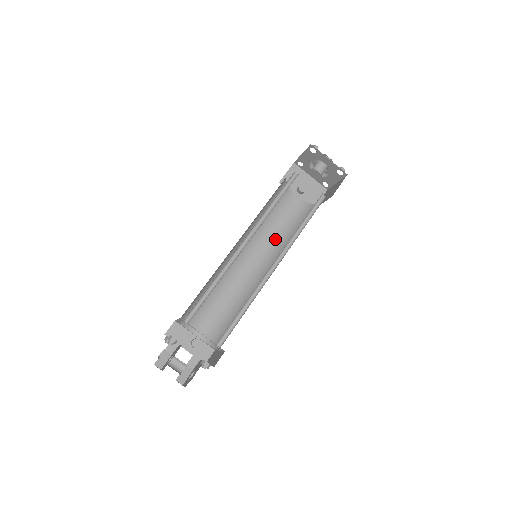
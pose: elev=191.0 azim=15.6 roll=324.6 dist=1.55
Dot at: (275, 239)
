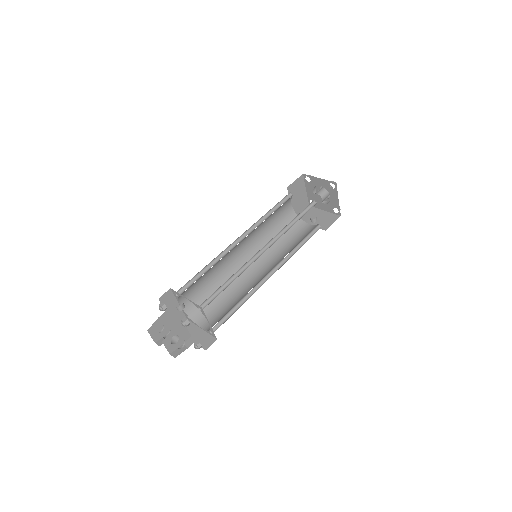
Dot at: (285, 253)
